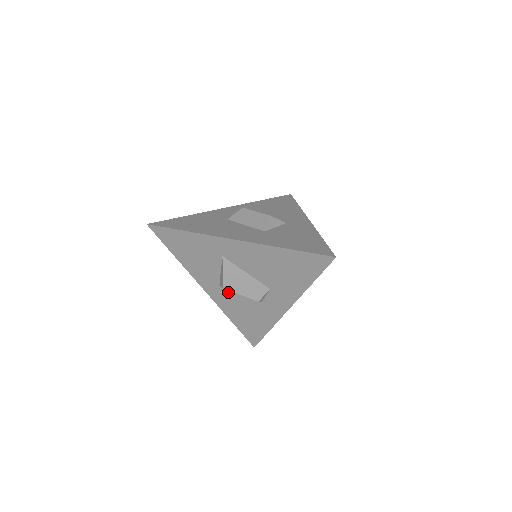
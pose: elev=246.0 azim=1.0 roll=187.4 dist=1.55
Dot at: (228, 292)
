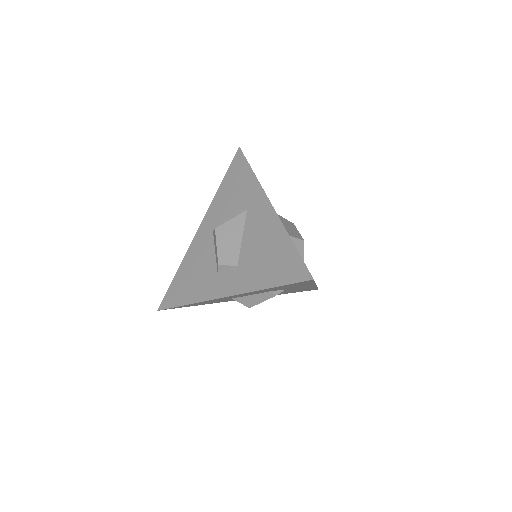
Dot at: (210, 243)
